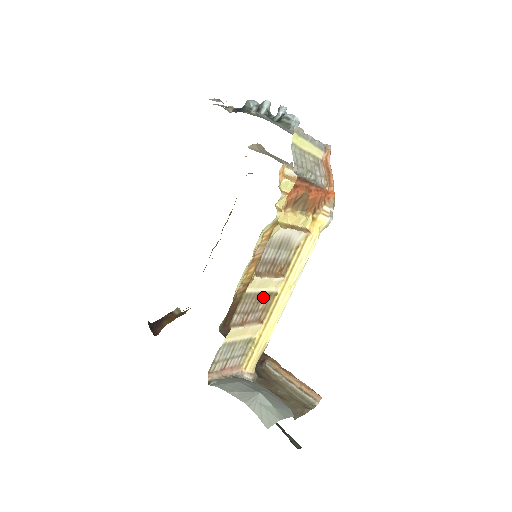
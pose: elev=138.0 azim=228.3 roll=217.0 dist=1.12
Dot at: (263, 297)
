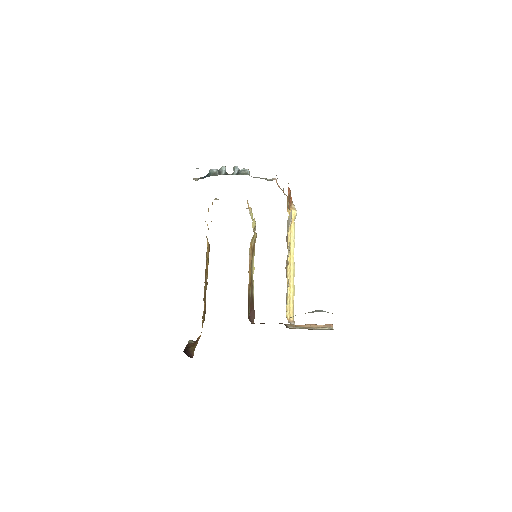
Dot at: (287, 263)
